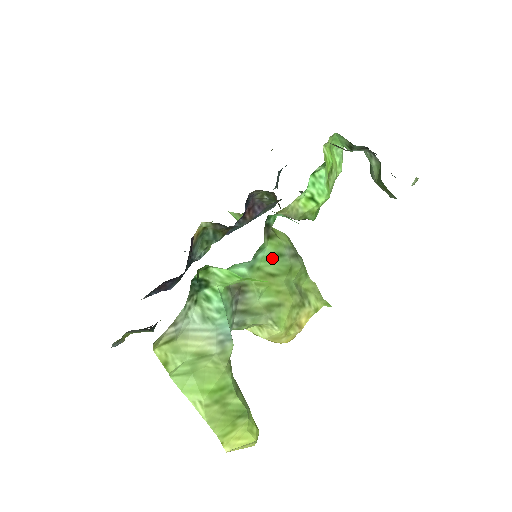
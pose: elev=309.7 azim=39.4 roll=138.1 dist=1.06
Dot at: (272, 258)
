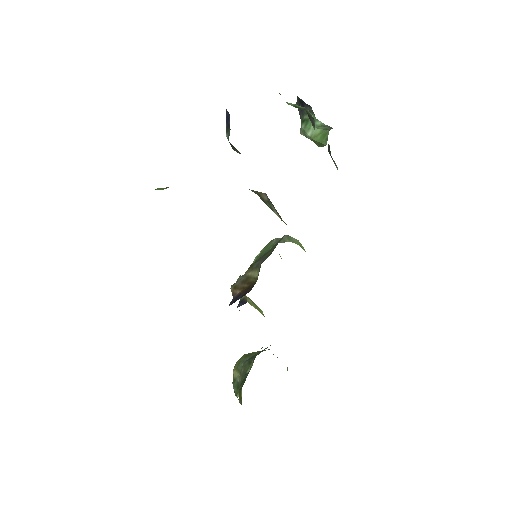
Dot at: occluded
